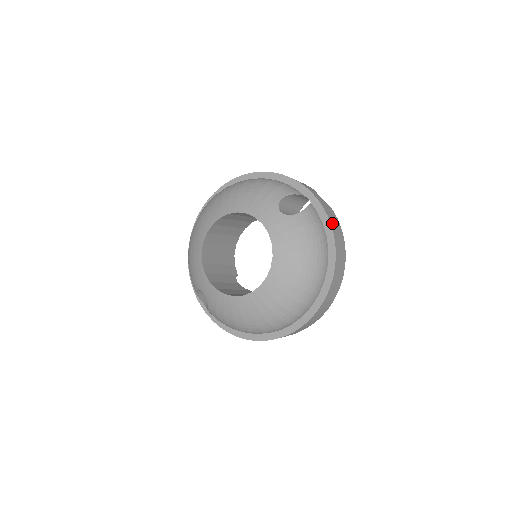
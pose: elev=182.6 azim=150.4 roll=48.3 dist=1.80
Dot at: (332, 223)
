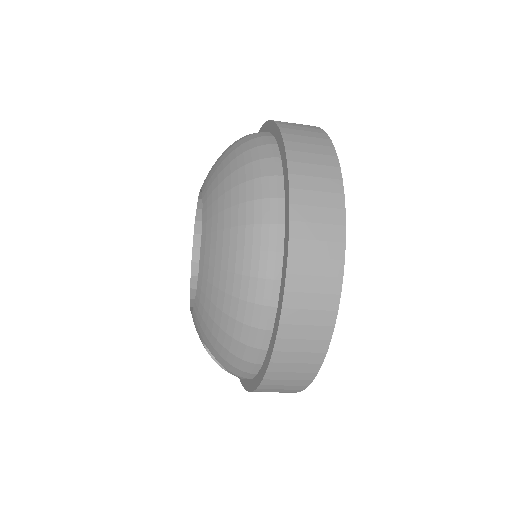
Dot at: occluded
